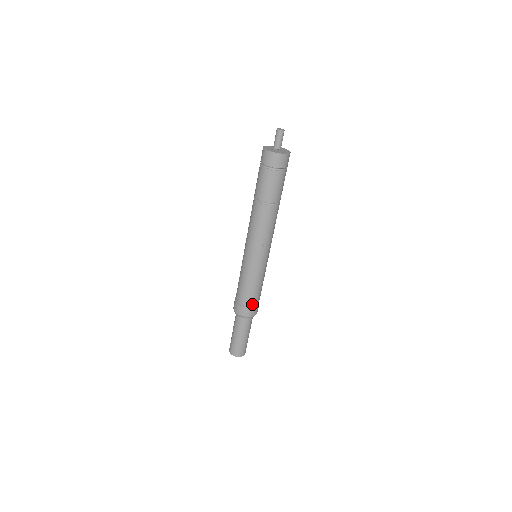
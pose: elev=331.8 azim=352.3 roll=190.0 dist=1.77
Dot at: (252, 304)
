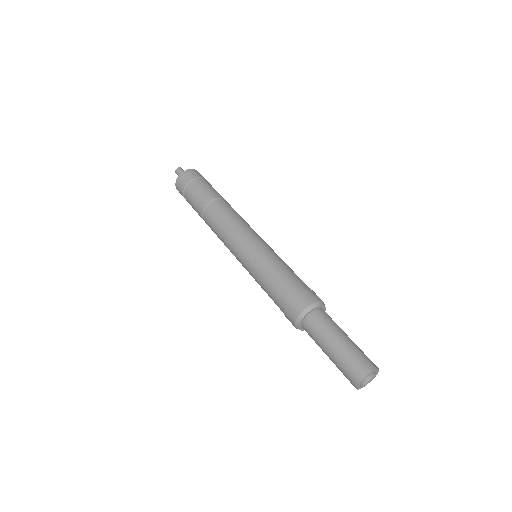
Dot at: (293, 292)
